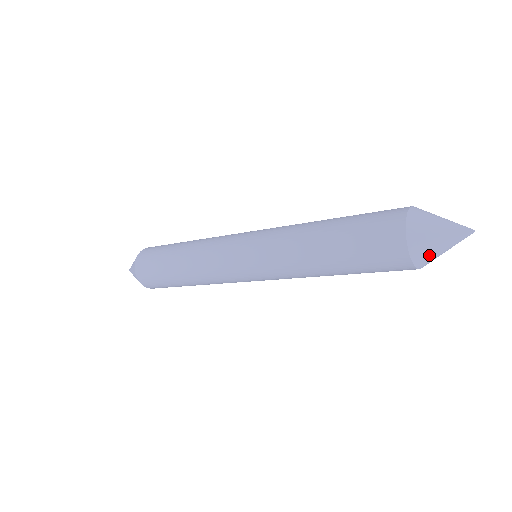
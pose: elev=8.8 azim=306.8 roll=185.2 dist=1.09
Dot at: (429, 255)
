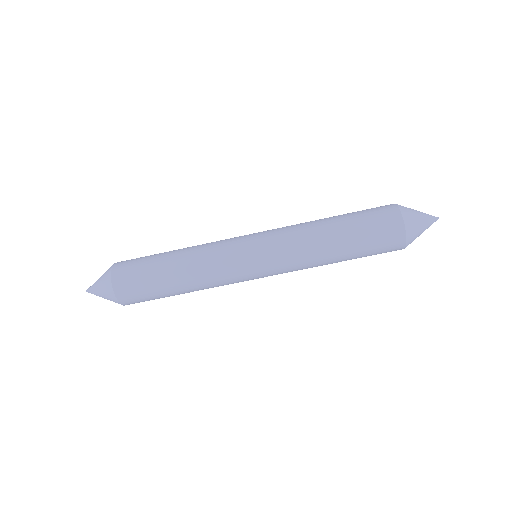
Dot at: (411, 214)
